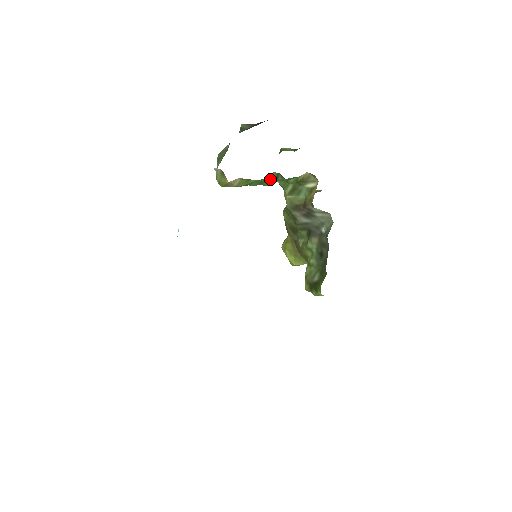
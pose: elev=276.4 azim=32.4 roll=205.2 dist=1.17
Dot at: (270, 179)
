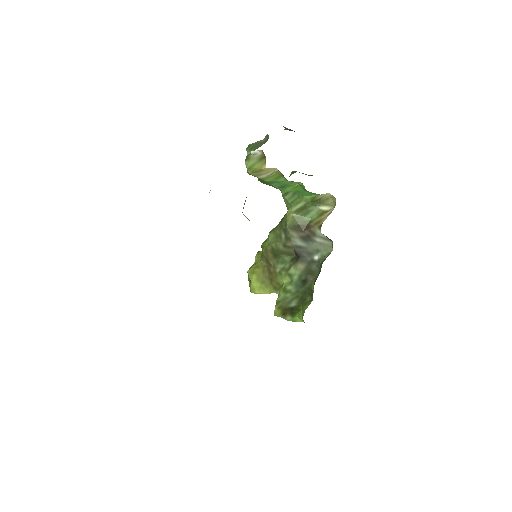
Dot at: (297, 185)
